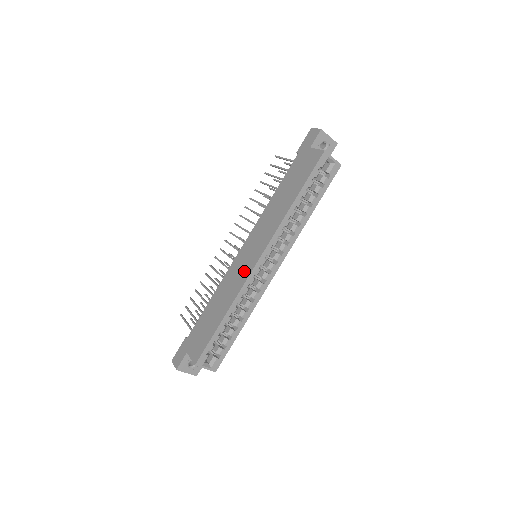
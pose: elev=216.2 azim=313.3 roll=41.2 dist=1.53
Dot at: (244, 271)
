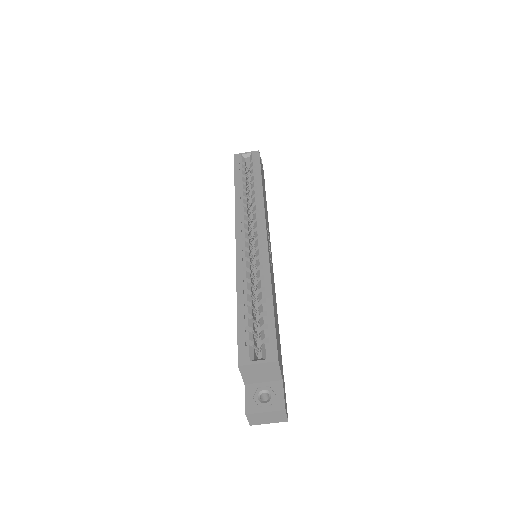
Dot at: occluded
